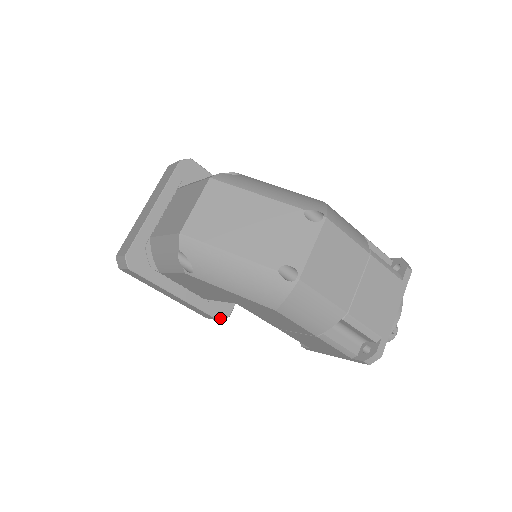
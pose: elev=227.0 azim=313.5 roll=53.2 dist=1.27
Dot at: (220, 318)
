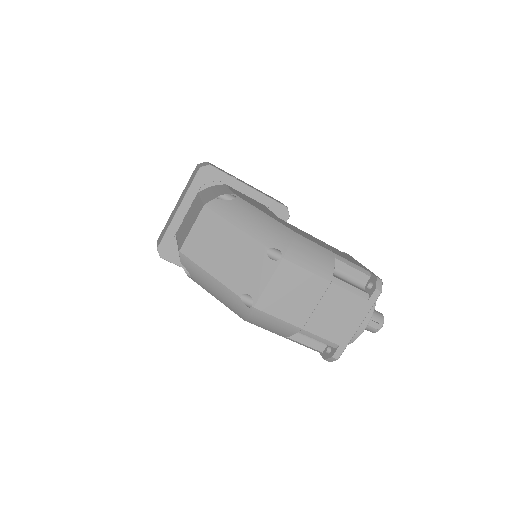
Dot at: occluded
